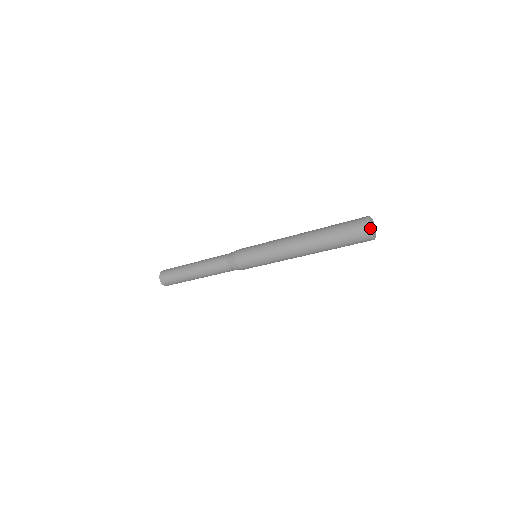
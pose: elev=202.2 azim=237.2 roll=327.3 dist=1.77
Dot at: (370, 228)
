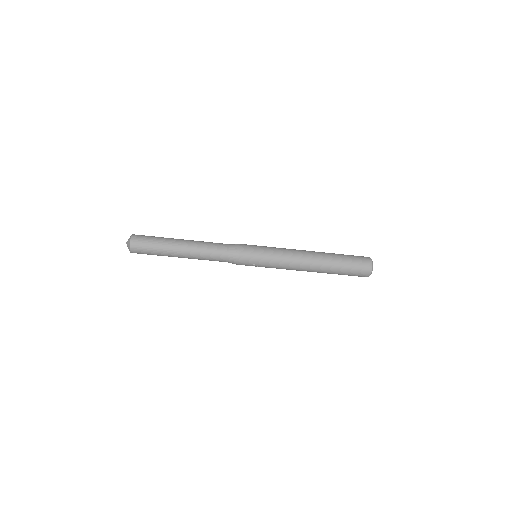
Dot at: (372, 264)
